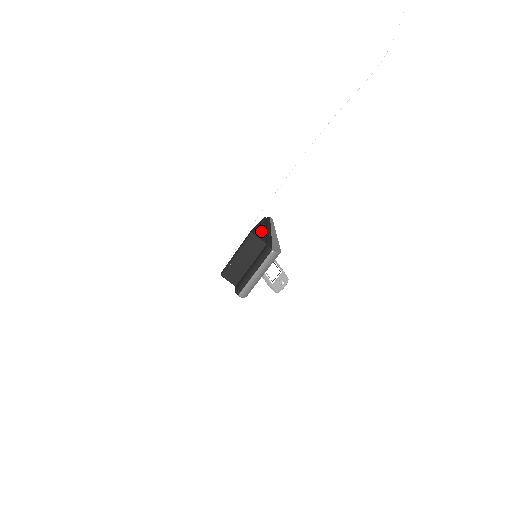
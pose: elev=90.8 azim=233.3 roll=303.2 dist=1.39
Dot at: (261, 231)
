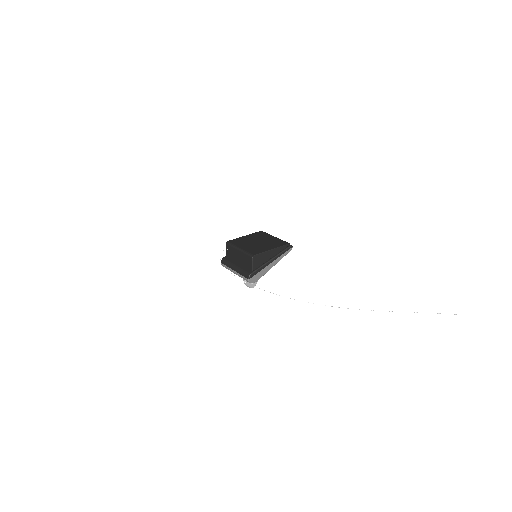
Dot at: (264, 258)
